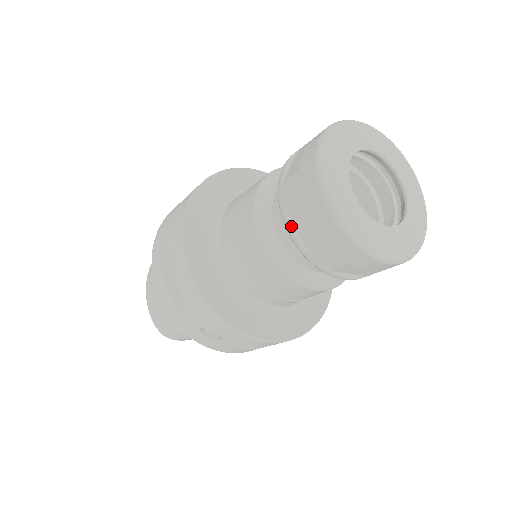
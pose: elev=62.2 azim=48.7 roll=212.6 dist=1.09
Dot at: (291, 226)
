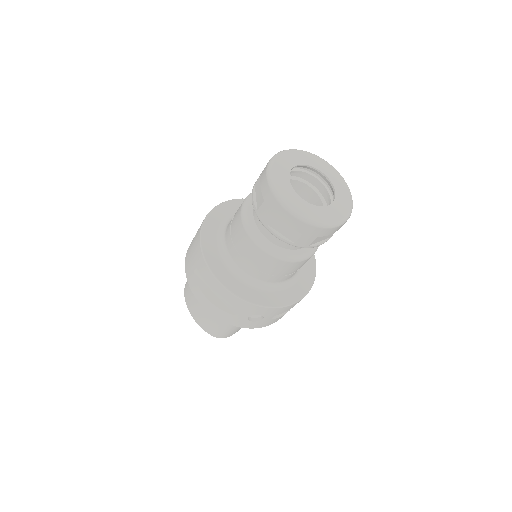
Dot at: (275, 233)
